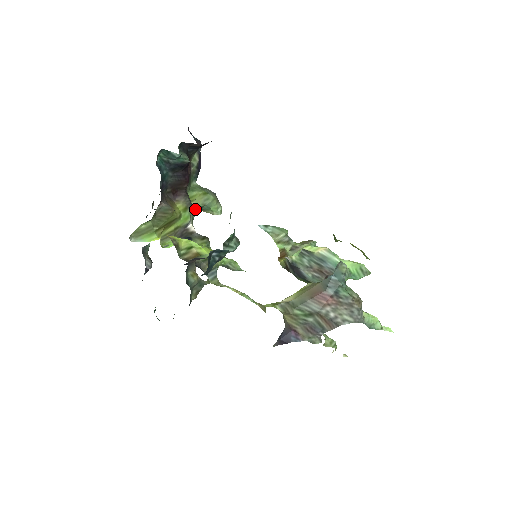
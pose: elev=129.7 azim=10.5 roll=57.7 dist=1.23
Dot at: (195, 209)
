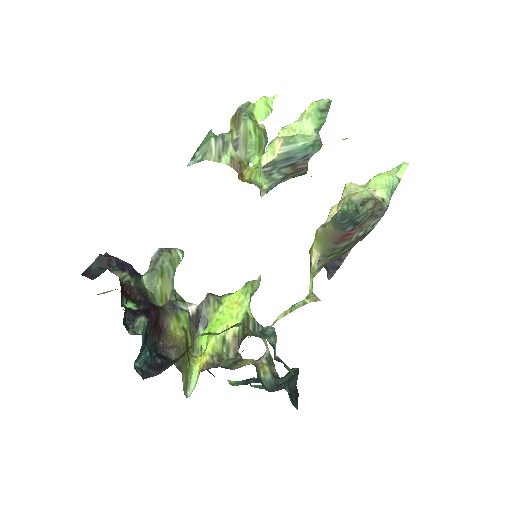
Dot at: (173, 293)
